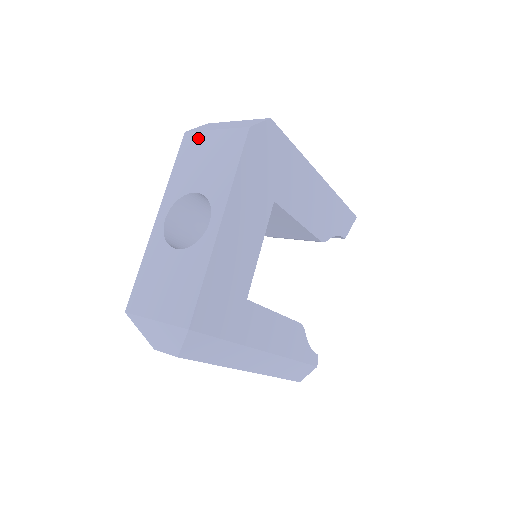
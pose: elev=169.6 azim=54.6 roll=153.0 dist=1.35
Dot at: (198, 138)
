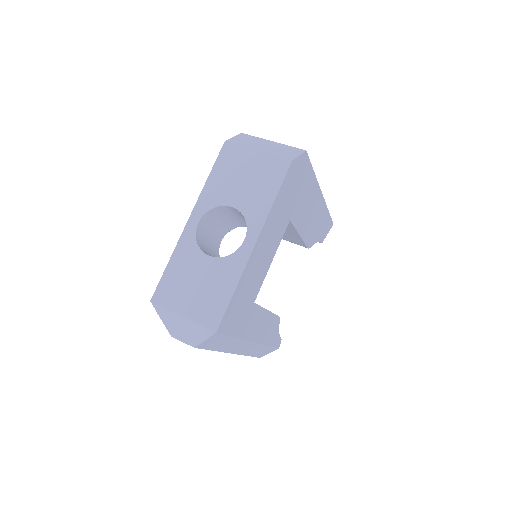
Dot at: (239, 153)
